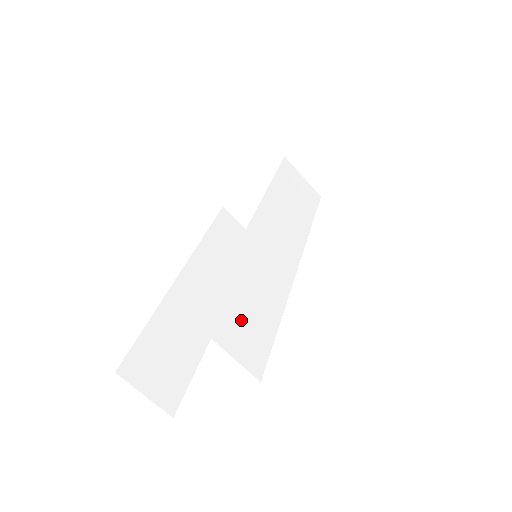
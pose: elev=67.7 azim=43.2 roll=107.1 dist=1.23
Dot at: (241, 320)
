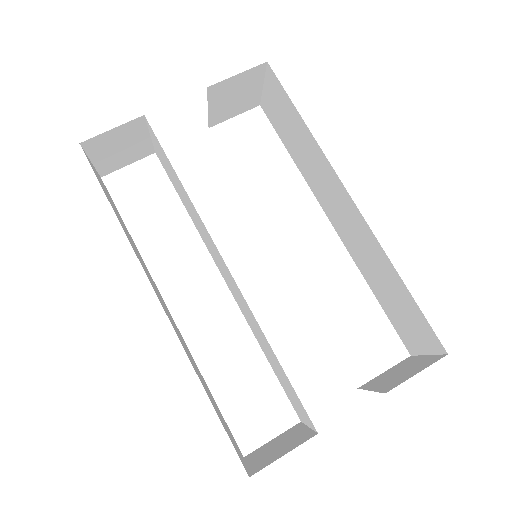
Dot at: occluded
